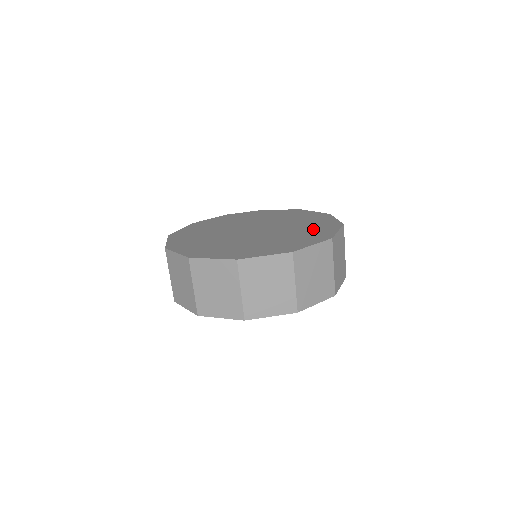
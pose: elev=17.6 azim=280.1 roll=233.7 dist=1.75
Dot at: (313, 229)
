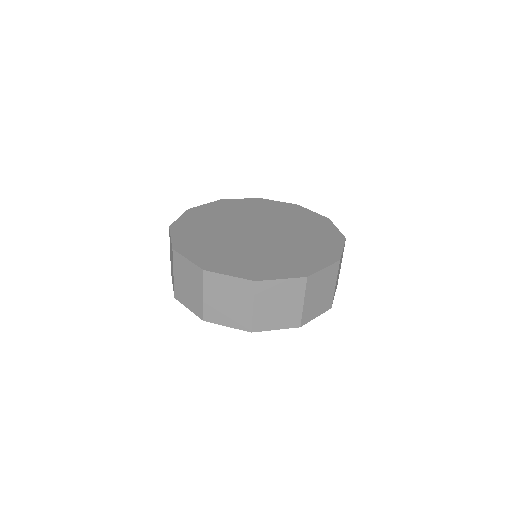
Dot at: (306, 255)
